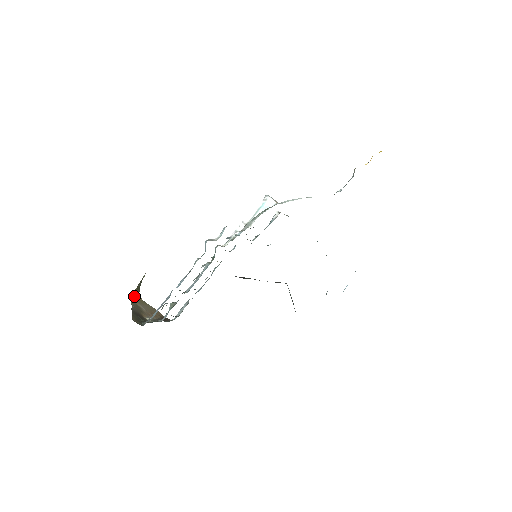
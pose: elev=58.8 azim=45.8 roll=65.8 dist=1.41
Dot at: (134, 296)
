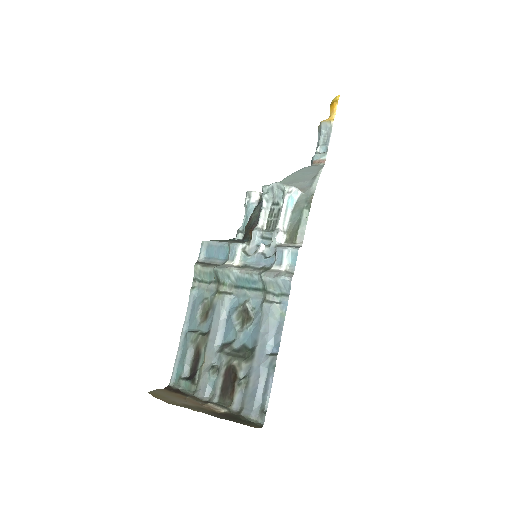
Dot at: (157, 398)
